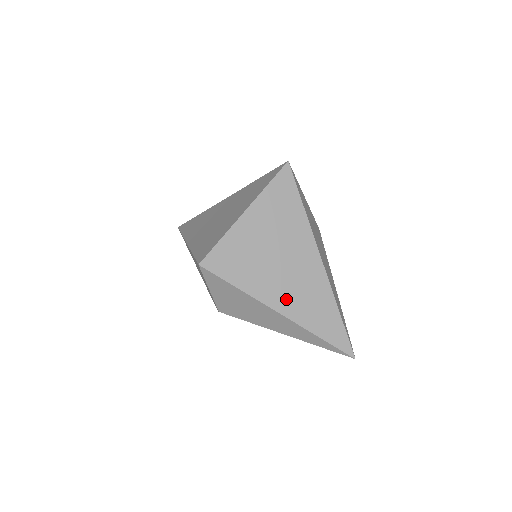
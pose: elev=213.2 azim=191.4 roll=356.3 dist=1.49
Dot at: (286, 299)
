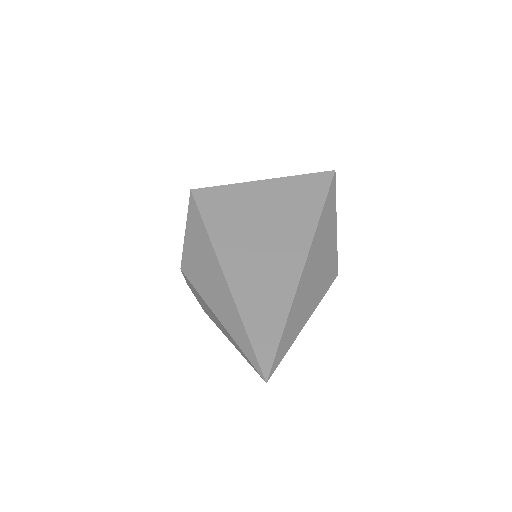
Dot at: (241, 266)
